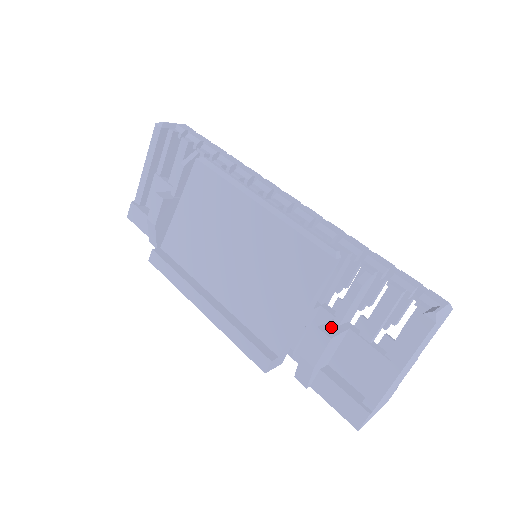
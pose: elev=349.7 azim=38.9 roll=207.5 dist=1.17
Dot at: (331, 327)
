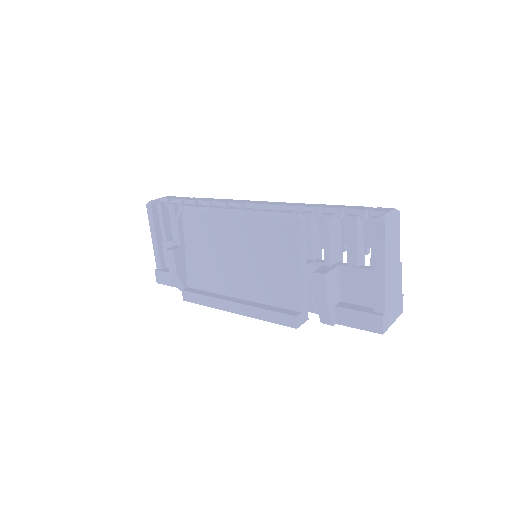
Dot at: (324, 269)
